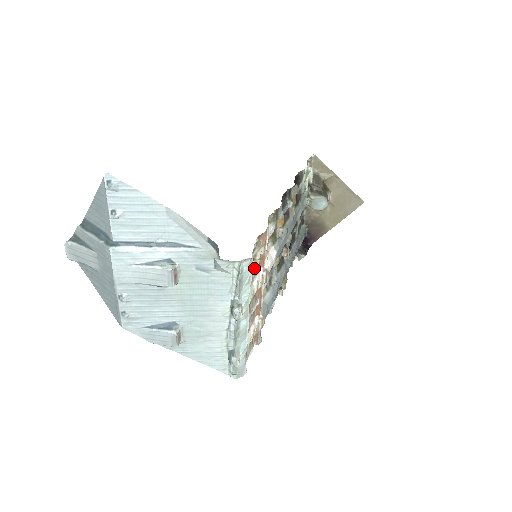
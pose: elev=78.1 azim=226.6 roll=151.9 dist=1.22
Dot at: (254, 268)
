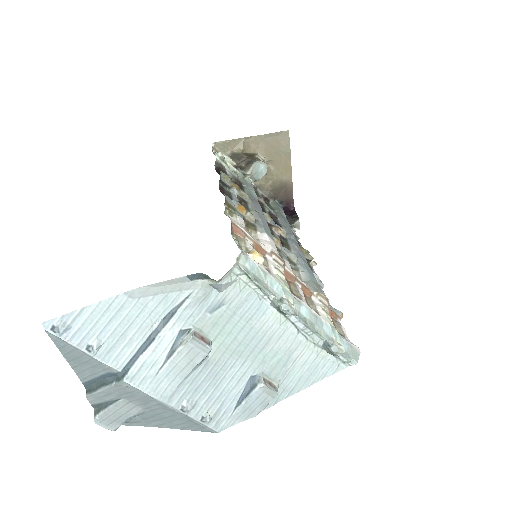
Dot at: (256, 259)
